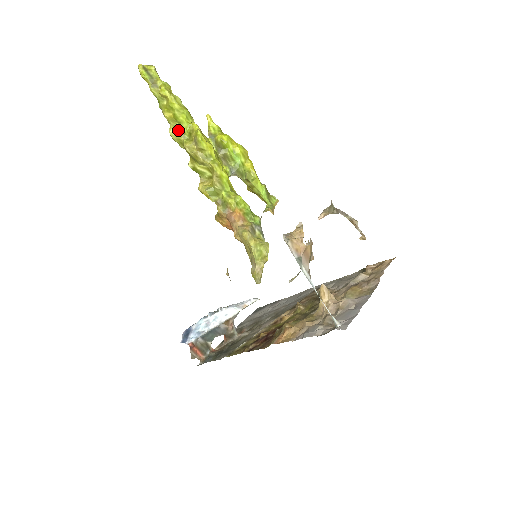
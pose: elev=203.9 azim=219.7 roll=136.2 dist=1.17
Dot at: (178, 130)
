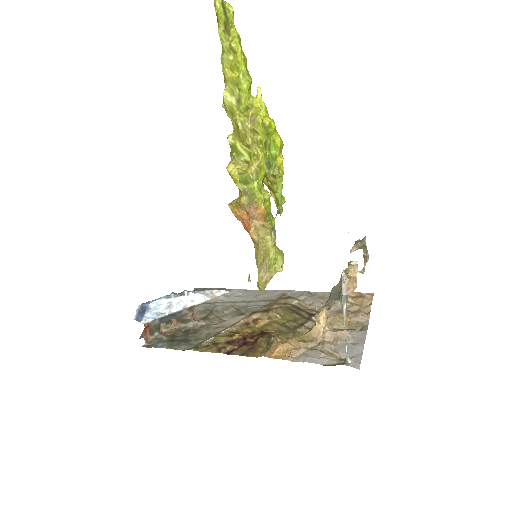
Dot at: (235, 97)
